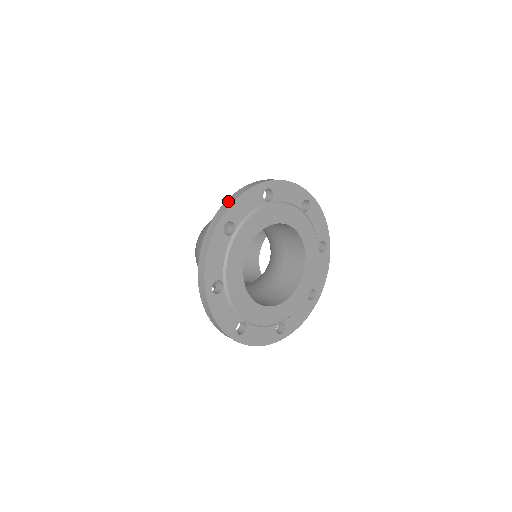
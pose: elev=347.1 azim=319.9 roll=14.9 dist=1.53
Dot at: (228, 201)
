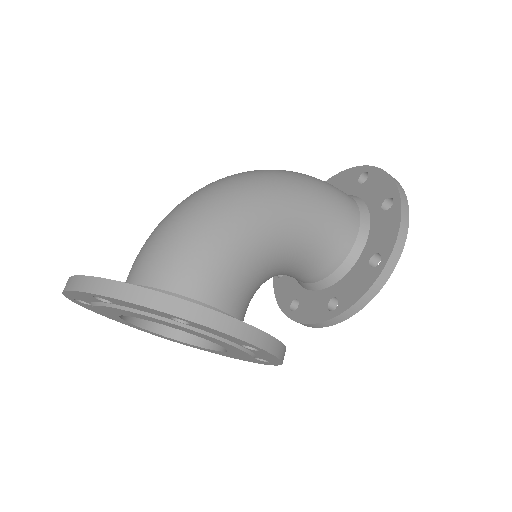
Dot at: (115, 287)
